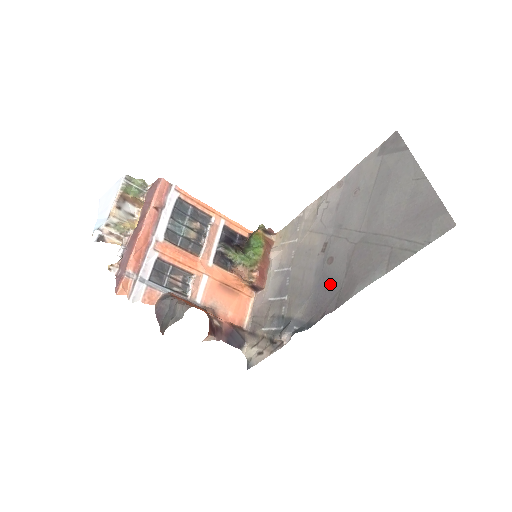
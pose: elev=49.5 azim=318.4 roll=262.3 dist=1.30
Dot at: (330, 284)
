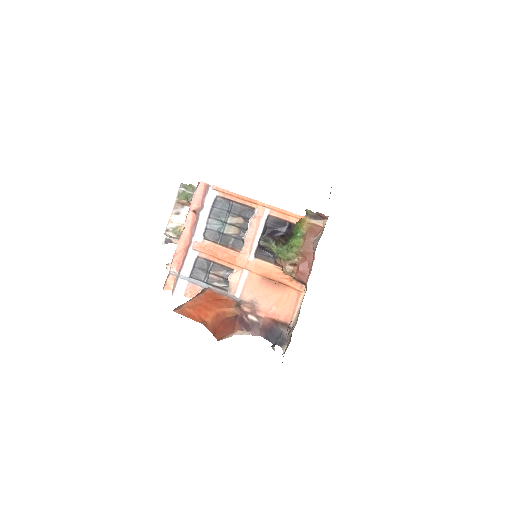
Dot at: occluded
